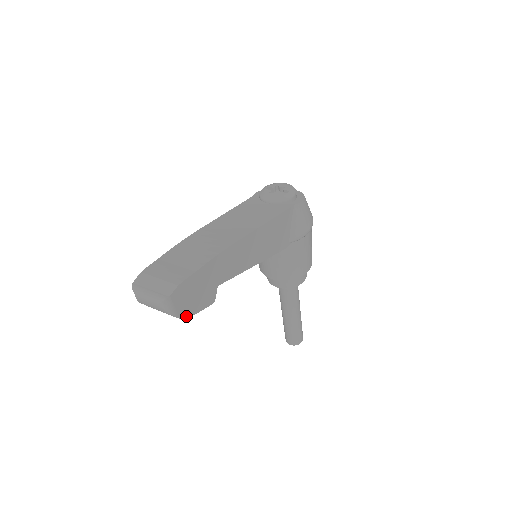
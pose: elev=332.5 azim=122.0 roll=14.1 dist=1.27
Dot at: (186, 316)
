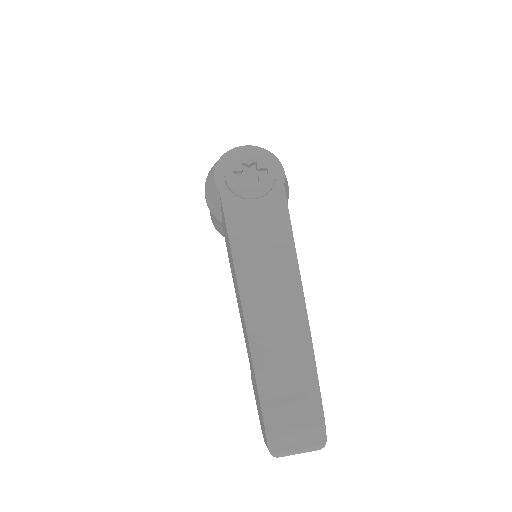
Dot at: occluded
